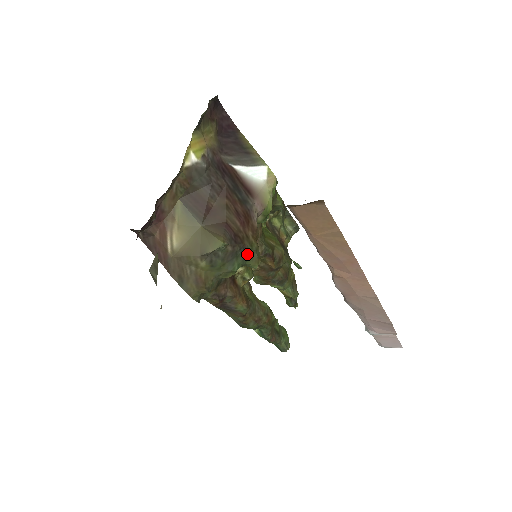
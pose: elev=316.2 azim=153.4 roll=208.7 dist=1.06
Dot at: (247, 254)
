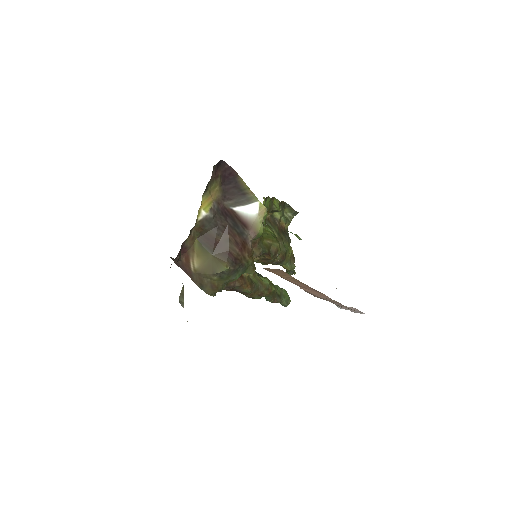
Dot at: (245, 268)
